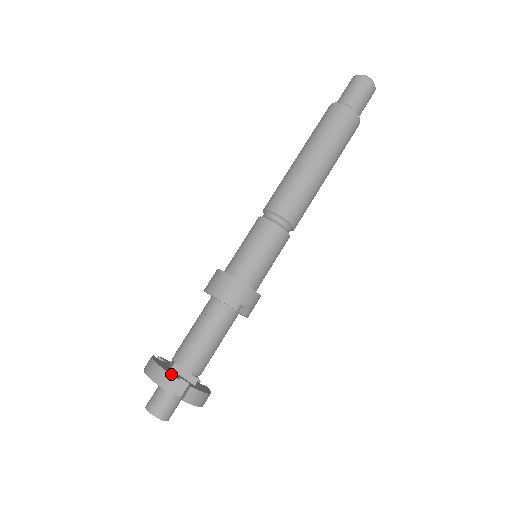
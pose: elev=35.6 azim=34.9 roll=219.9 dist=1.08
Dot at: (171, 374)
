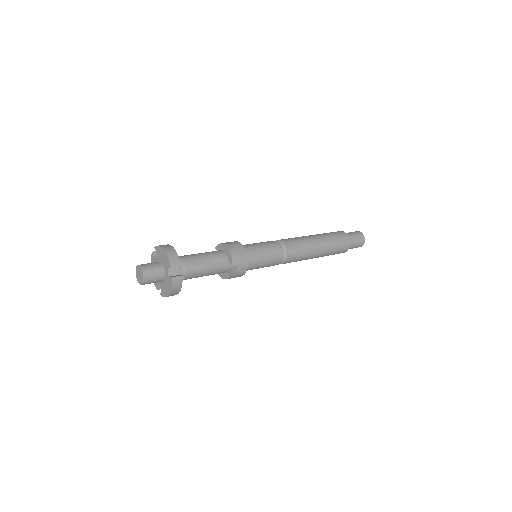
Dot at: occluded
